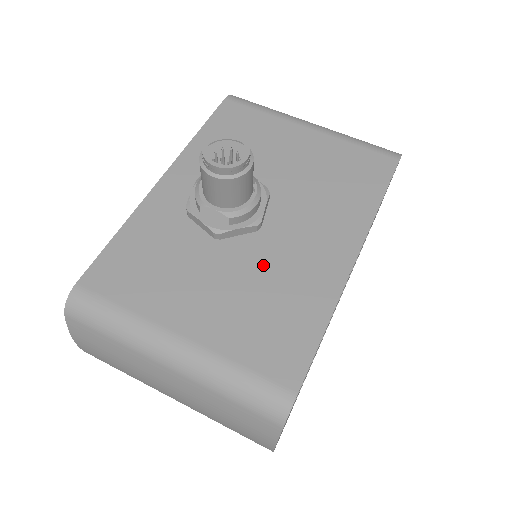
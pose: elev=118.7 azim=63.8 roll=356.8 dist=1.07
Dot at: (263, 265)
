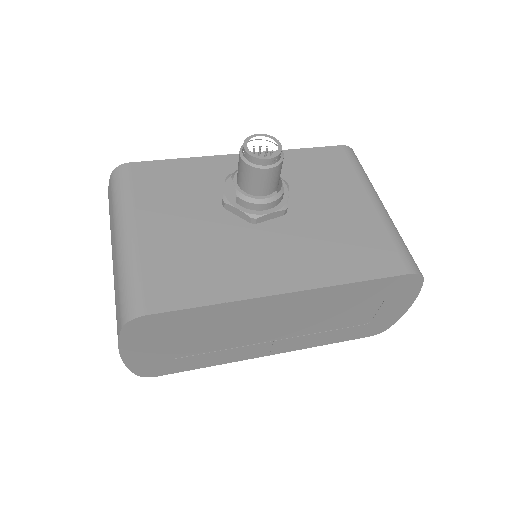
Dot at: (227, 241)
